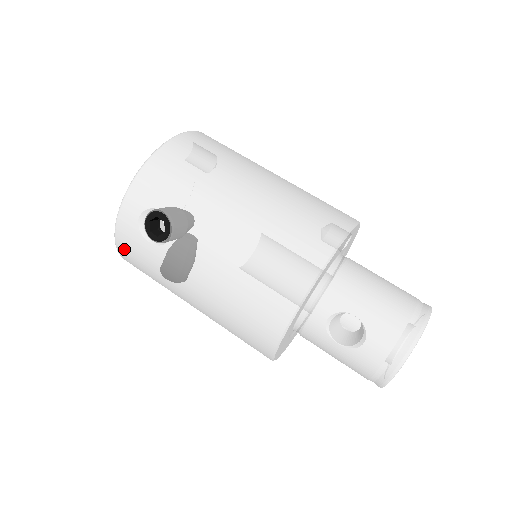
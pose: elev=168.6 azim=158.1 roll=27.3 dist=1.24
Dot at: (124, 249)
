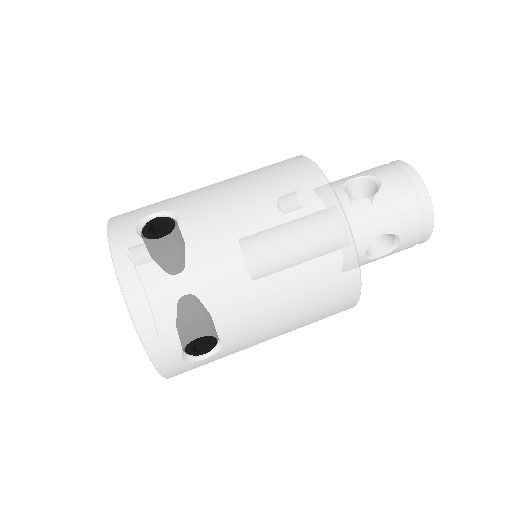
Dot at: (136, 282)
